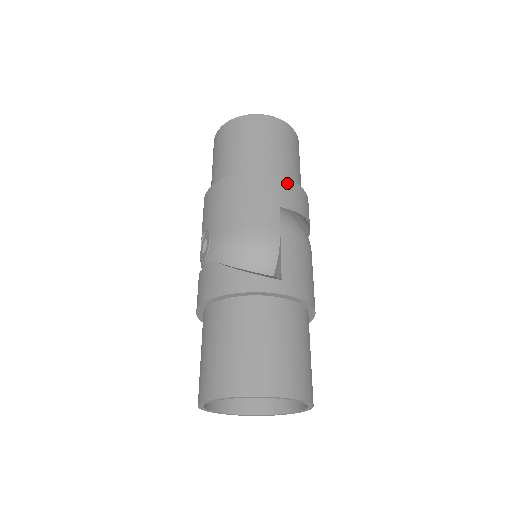
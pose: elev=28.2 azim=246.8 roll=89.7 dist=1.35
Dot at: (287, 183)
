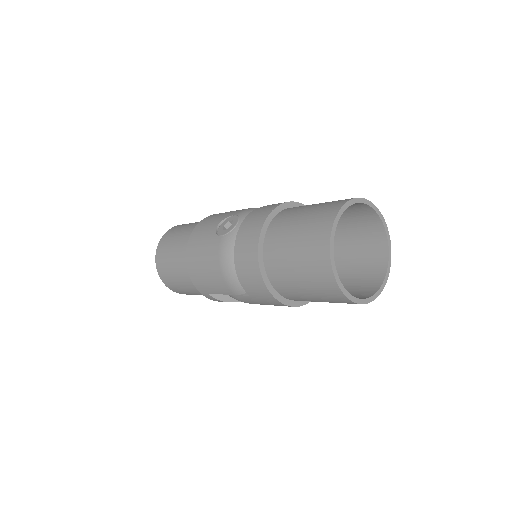
Dot at: occluded
